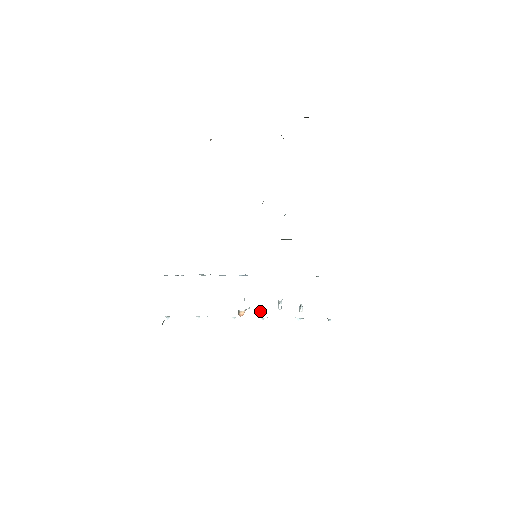
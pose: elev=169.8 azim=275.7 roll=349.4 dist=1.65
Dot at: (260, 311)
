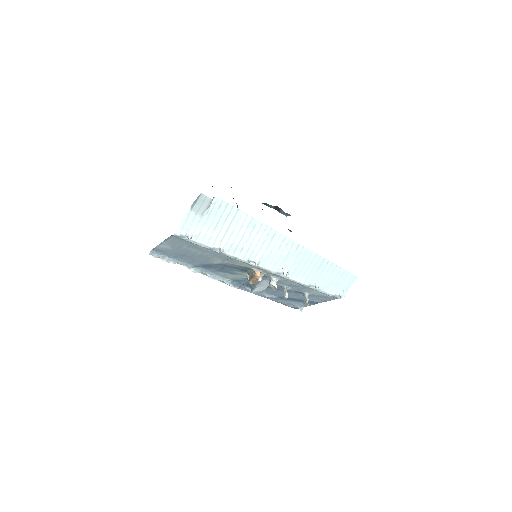
Dot at: (274, 281)
